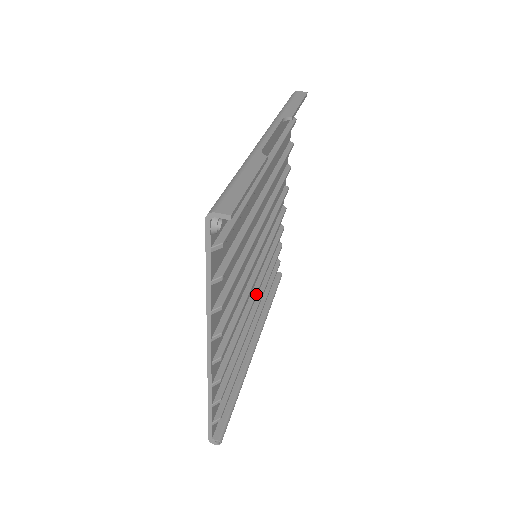
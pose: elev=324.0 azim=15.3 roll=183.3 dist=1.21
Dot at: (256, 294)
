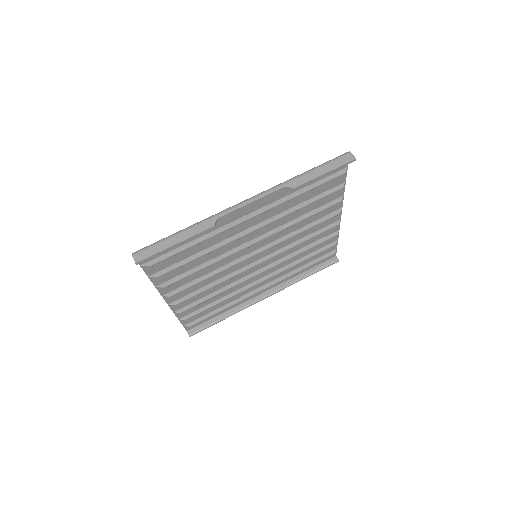
Dot at: (254, 276)
